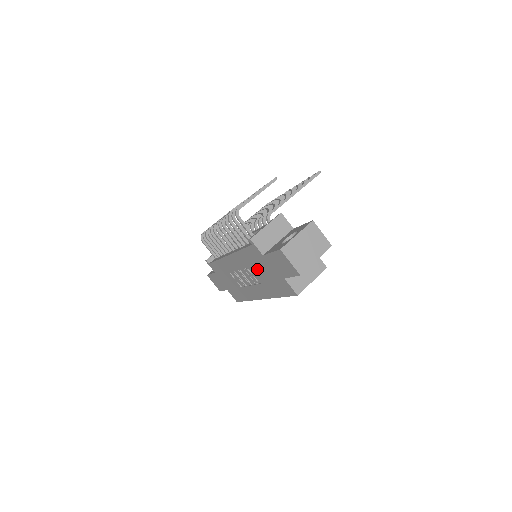
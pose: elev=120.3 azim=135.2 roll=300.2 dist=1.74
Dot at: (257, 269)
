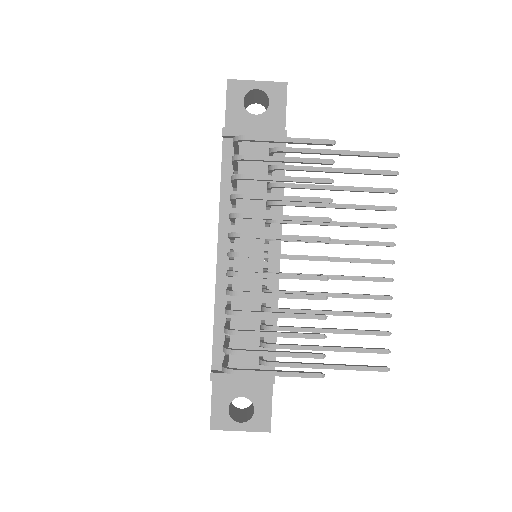
Dot at: occluded
